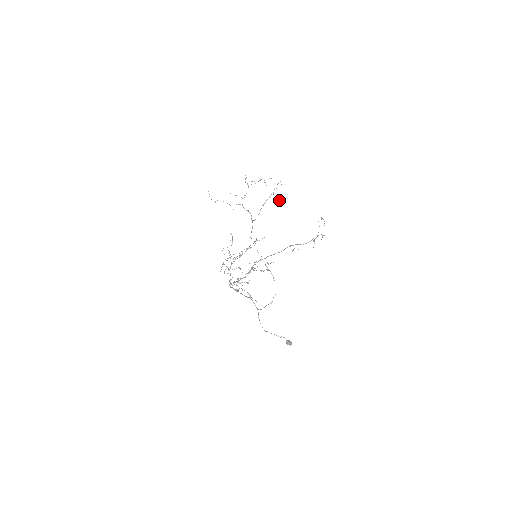
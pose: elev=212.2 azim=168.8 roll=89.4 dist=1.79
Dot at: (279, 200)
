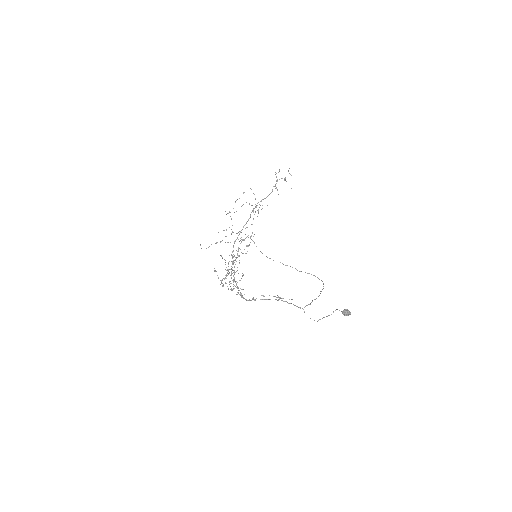
Dot at: (267, 205)
